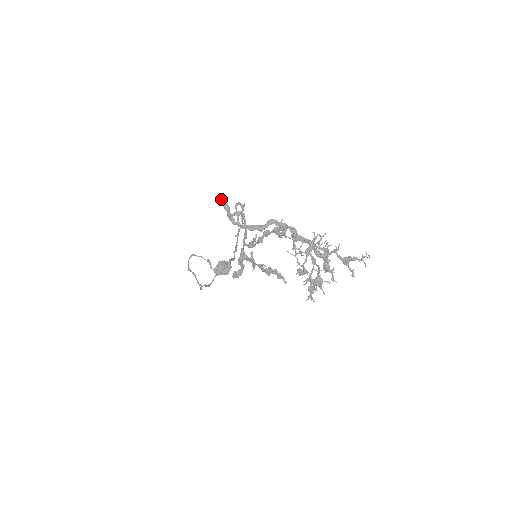
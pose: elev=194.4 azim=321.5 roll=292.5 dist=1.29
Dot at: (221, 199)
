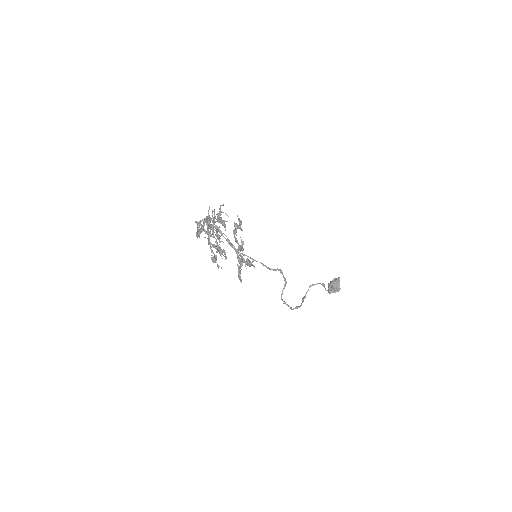
Dot at: (197, 224)
